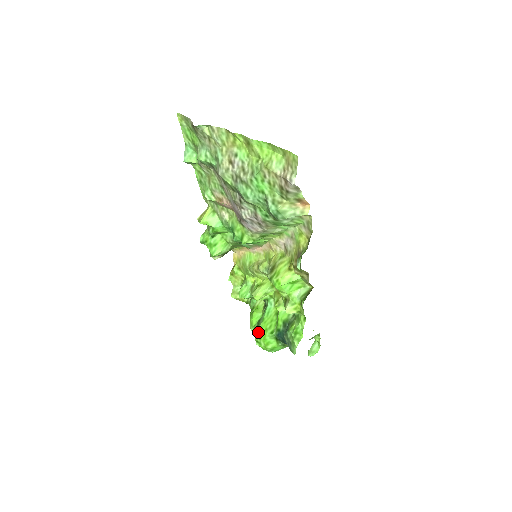
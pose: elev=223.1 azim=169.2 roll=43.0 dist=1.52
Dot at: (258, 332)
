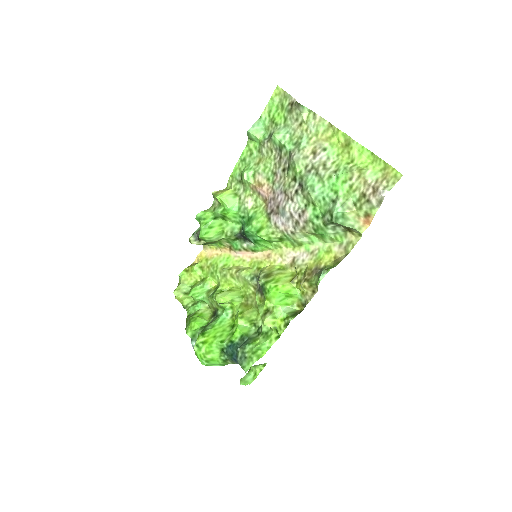
Dot at: (204, 336)
